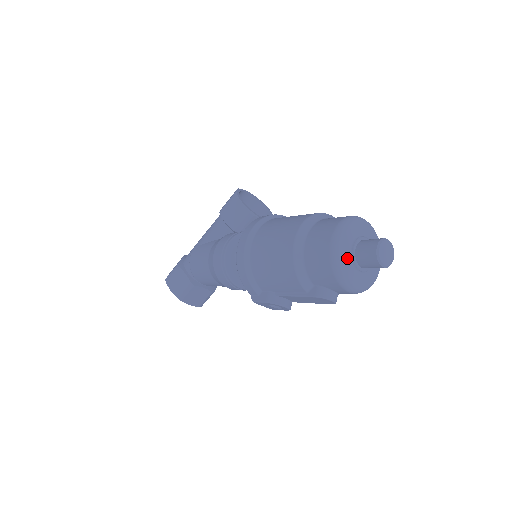
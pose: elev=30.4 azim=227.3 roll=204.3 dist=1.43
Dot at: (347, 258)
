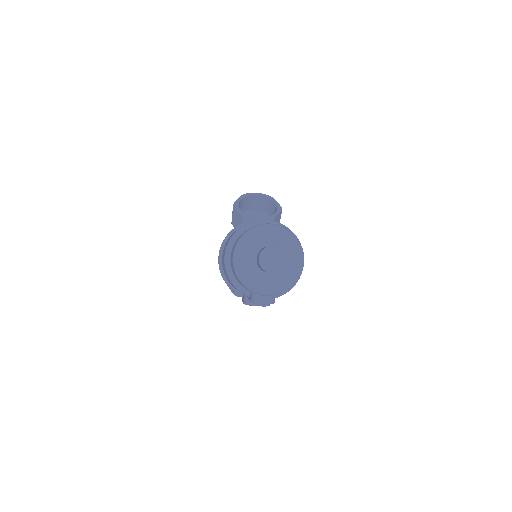
Dot at: (249, 269)
